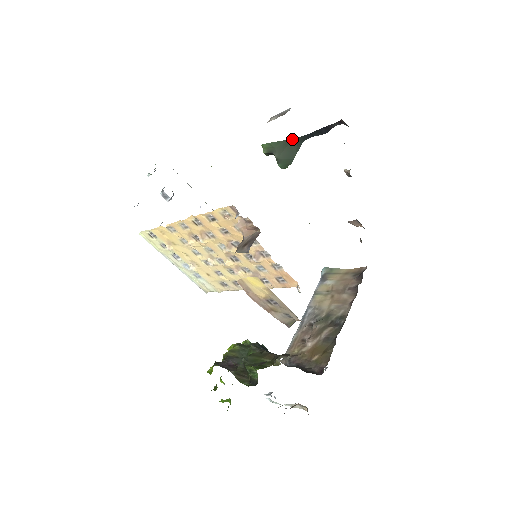
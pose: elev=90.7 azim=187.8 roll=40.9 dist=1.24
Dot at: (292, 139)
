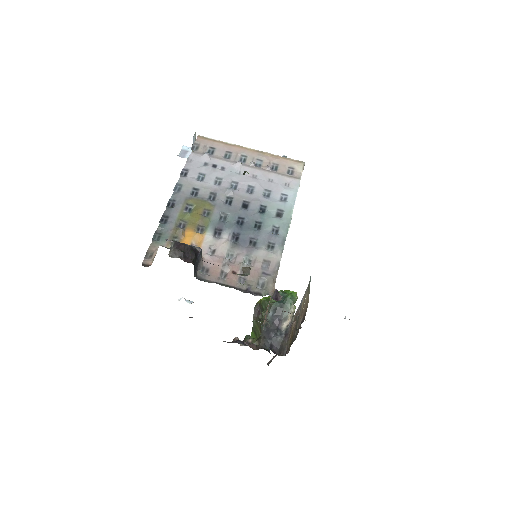
Dot at: occluded
